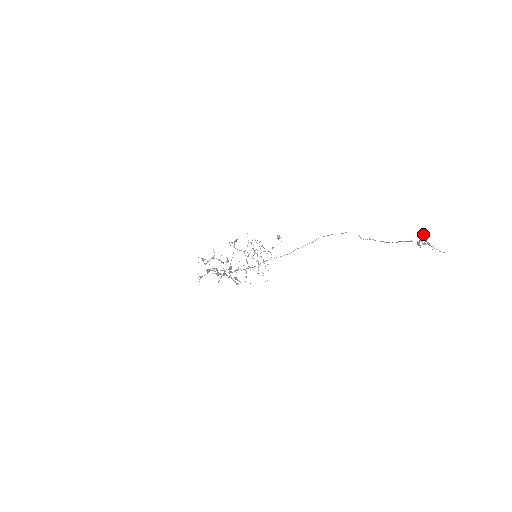
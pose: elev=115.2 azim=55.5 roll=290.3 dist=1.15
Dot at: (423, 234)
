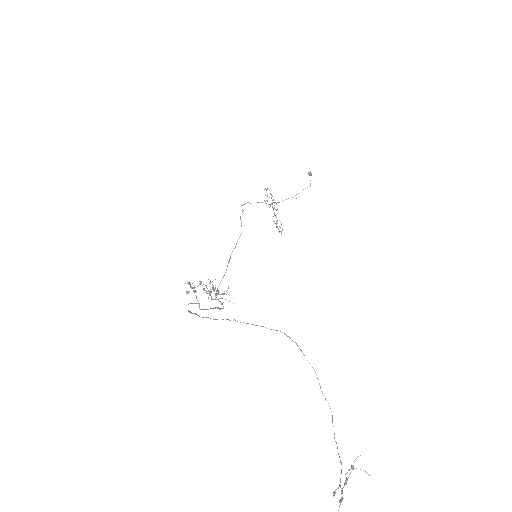
Dot at: (344, 485)
